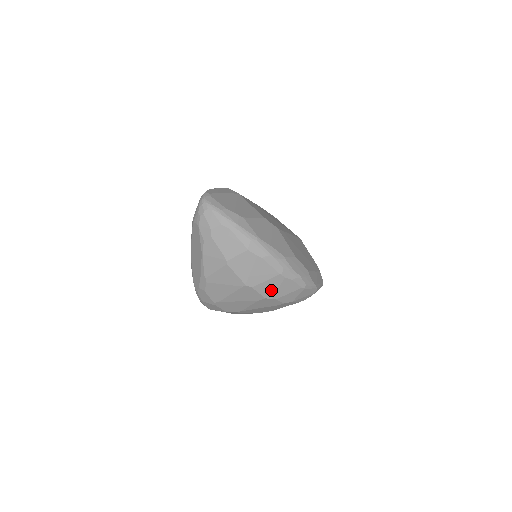
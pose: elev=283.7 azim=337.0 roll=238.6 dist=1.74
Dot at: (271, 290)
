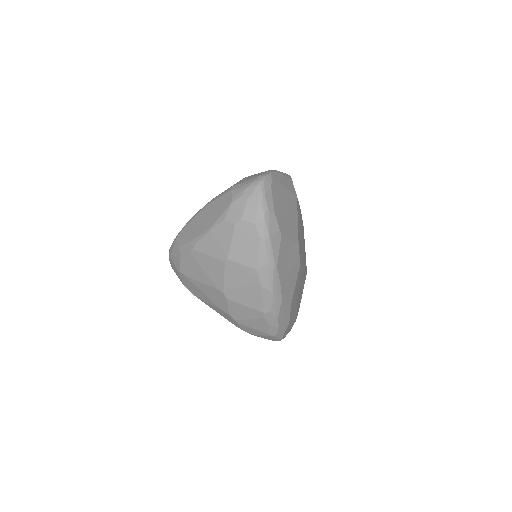
Dot at: (241, 314)
